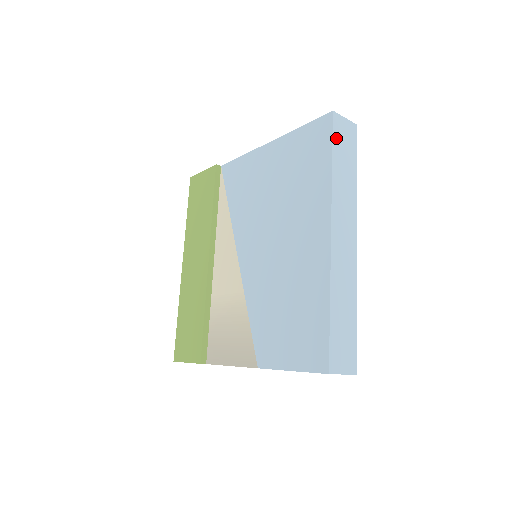
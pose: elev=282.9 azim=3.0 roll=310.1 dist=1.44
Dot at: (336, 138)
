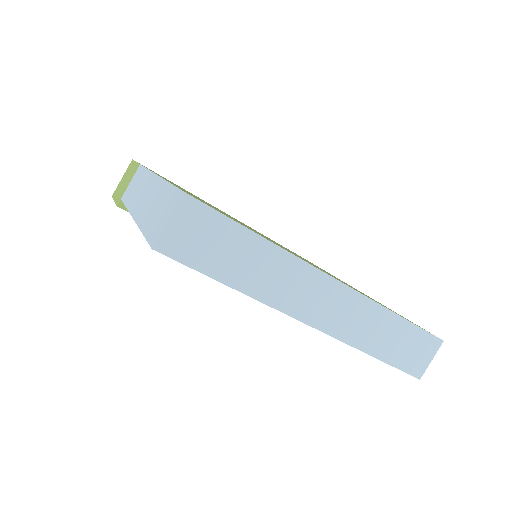
Dot at: (197, 261)
